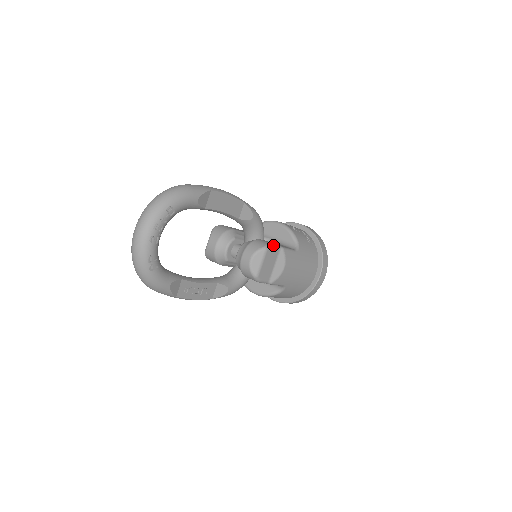
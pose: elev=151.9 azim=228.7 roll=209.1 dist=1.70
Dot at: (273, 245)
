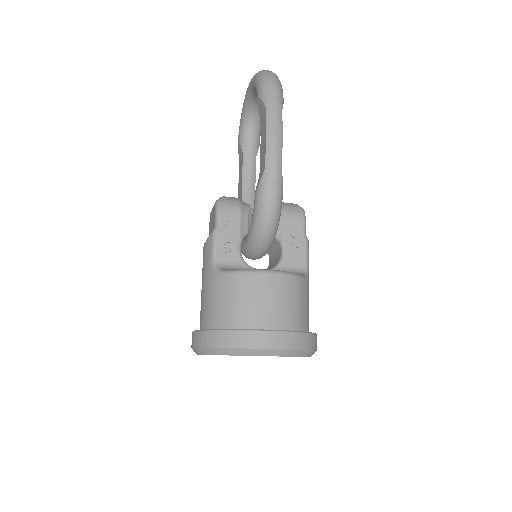
Dot at: occluded
